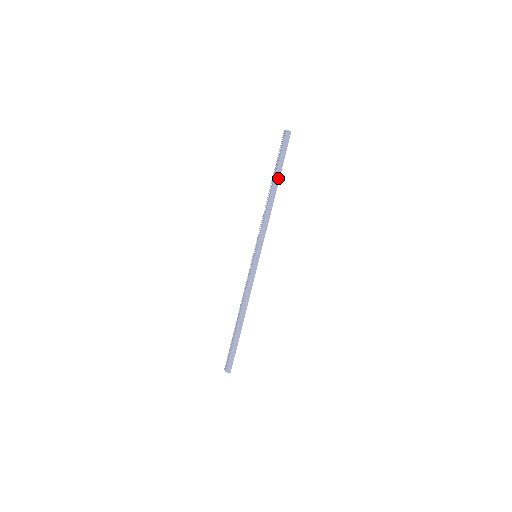
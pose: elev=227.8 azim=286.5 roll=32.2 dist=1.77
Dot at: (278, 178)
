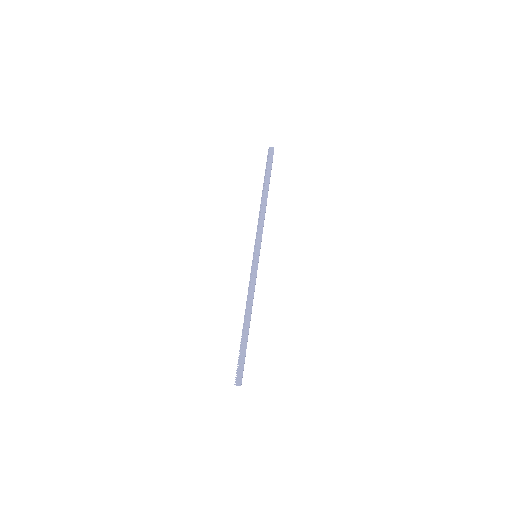
Dot at: (268, 184)
